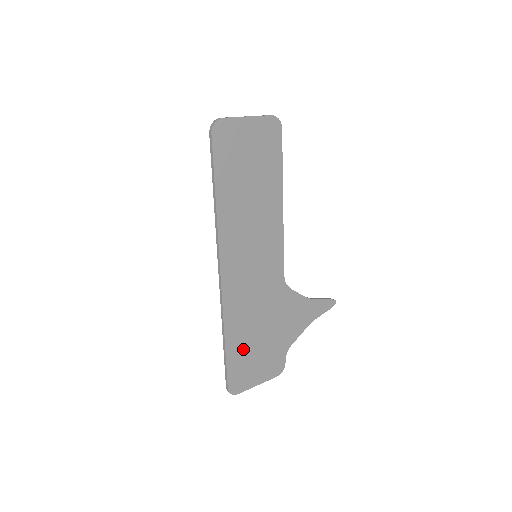
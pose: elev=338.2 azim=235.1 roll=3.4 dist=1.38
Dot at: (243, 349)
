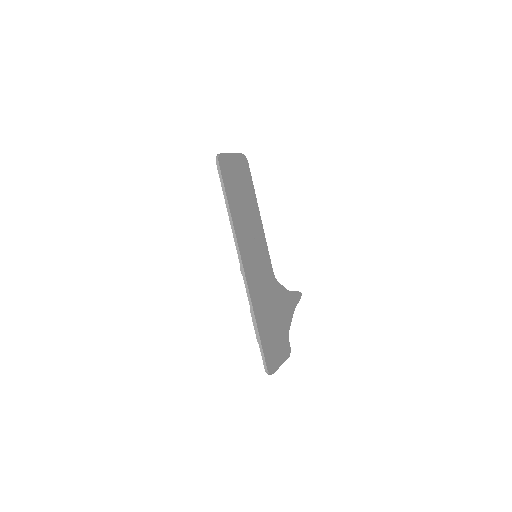
Dot at: (267, 333)
